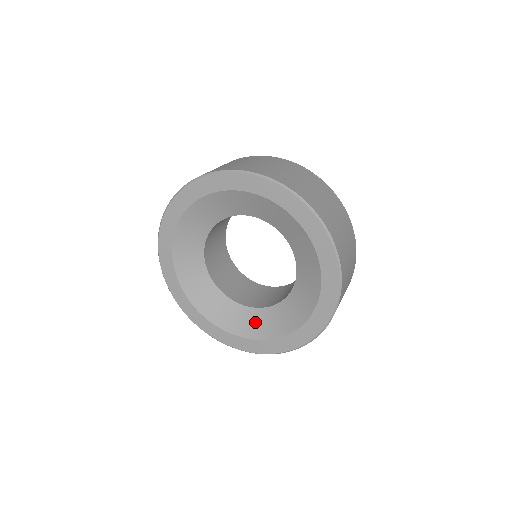
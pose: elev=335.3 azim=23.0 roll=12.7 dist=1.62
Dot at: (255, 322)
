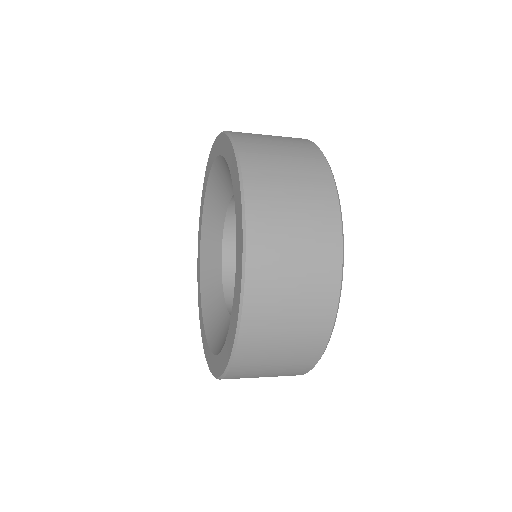
Dot at: (214, 305)
